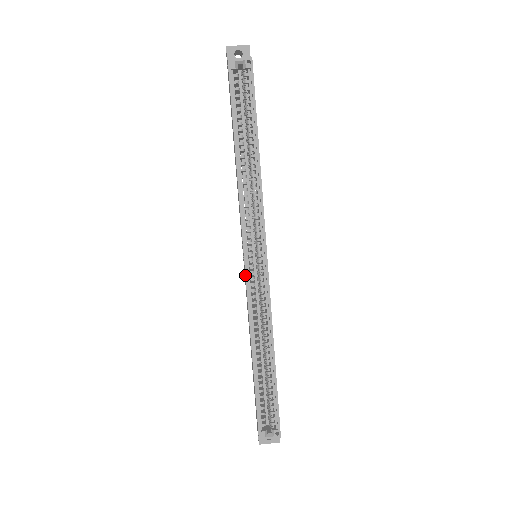
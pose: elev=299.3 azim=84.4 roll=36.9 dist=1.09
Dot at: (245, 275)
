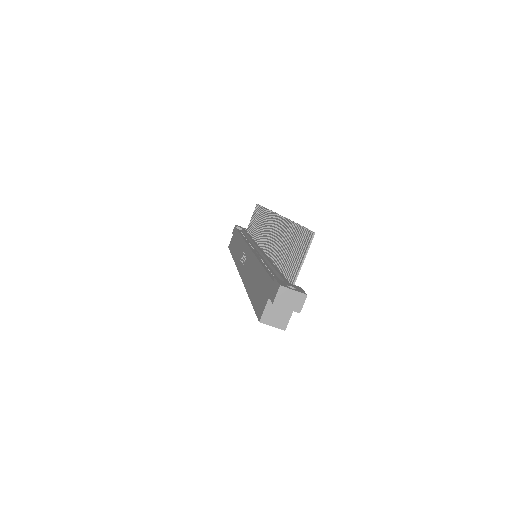
Dot at: (237, 269)
